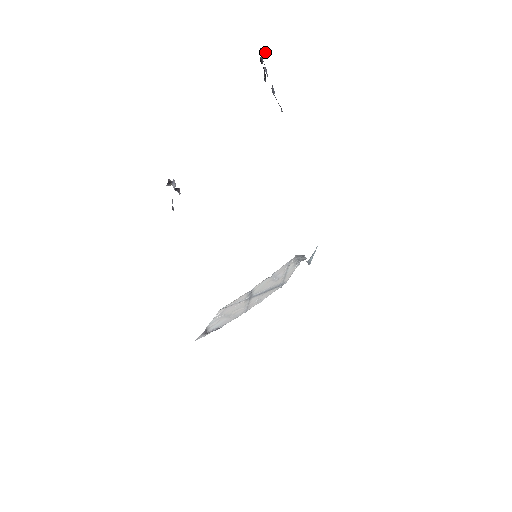
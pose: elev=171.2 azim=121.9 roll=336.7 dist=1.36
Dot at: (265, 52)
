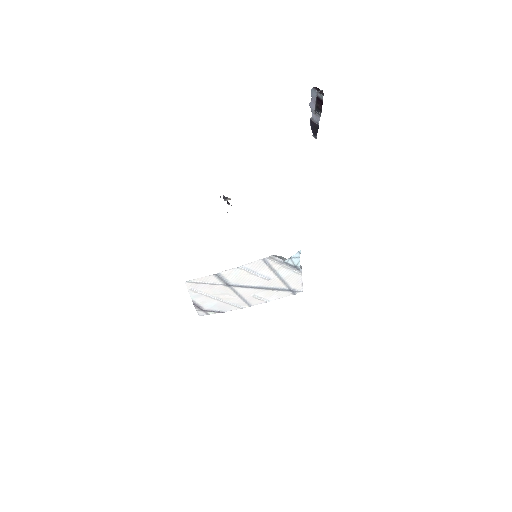
Dot at: (318, 90)
